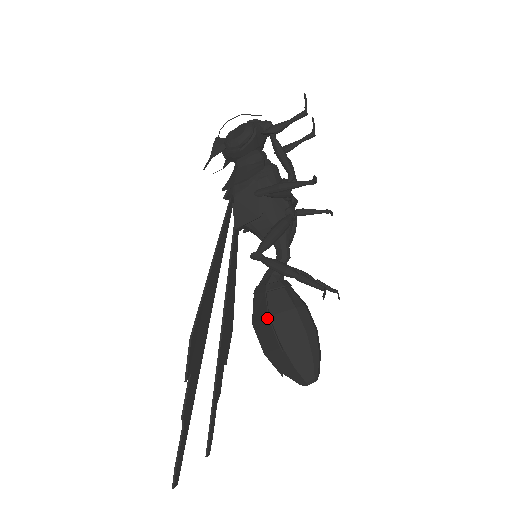
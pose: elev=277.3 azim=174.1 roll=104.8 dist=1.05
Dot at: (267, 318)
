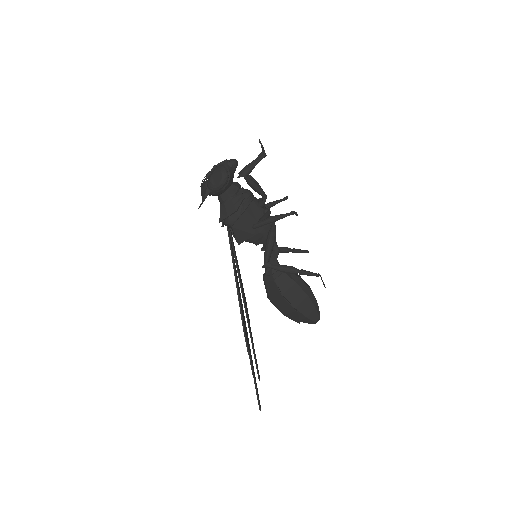
Dot at: (282, 297)
